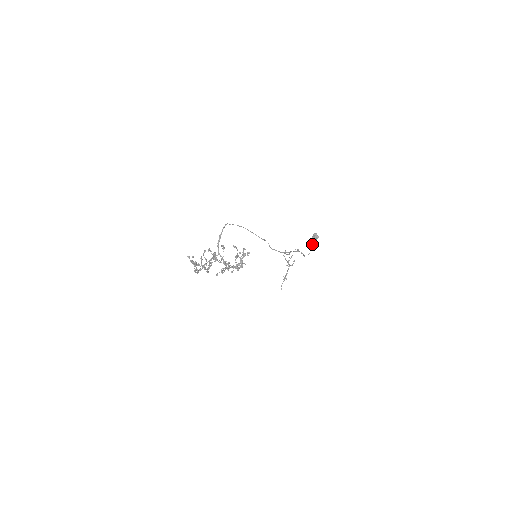
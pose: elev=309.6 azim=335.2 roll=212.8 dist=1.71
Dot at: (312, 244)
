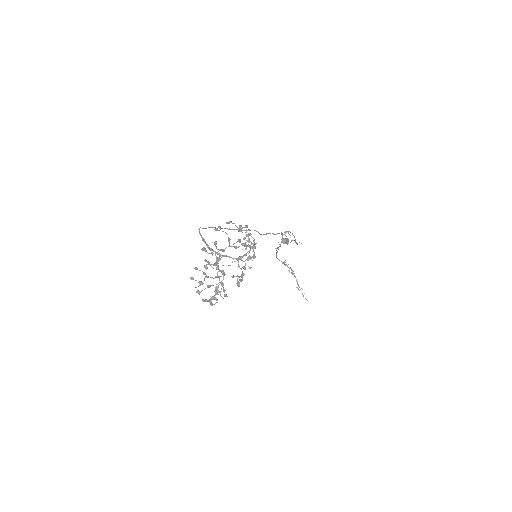
Dot at: (290, 242)
